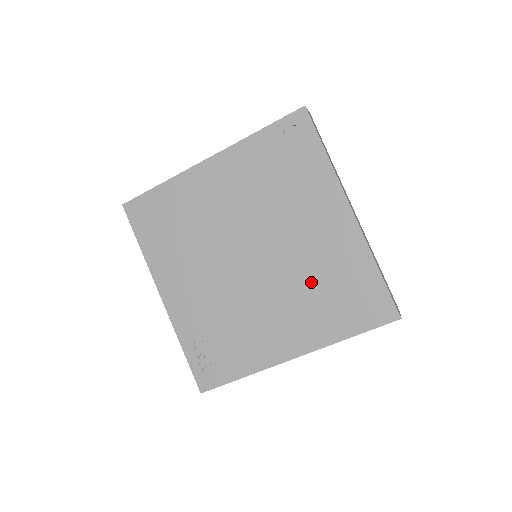
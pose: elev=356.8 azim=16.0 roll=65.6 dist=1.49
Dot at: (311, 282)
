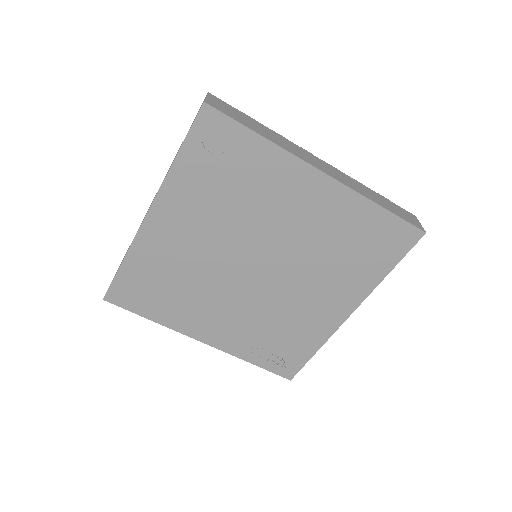
Dot at: (326, 254)
